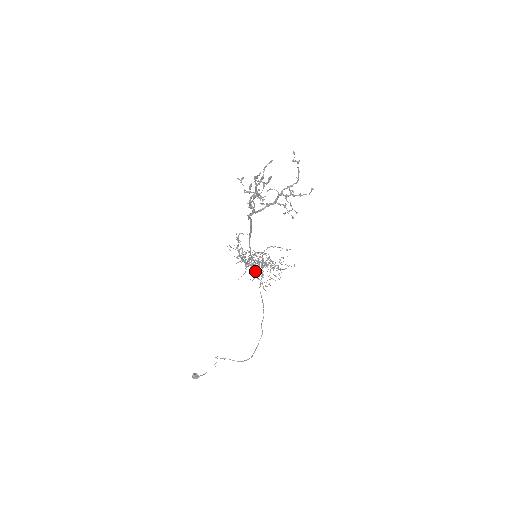
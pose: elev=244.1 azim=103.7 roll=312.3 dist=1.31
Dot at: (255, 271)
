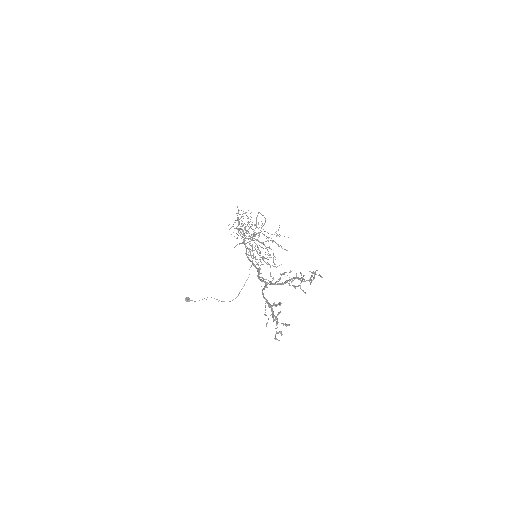
Dot at: occluded
